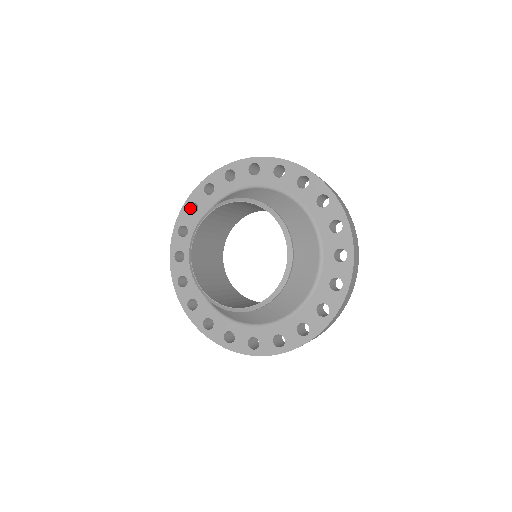
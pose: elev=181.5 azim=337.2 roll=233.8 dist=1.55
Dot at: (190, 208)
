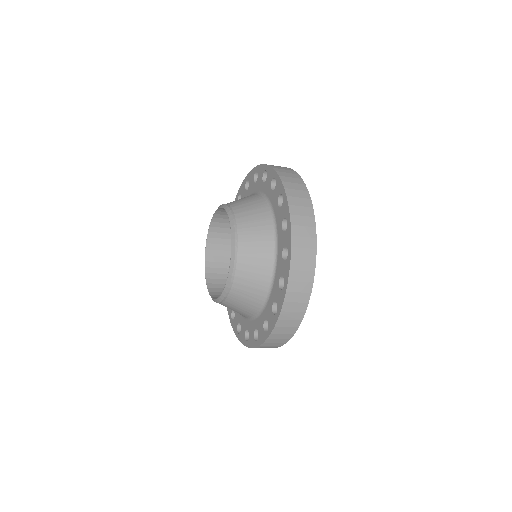
Dot at: occluded
